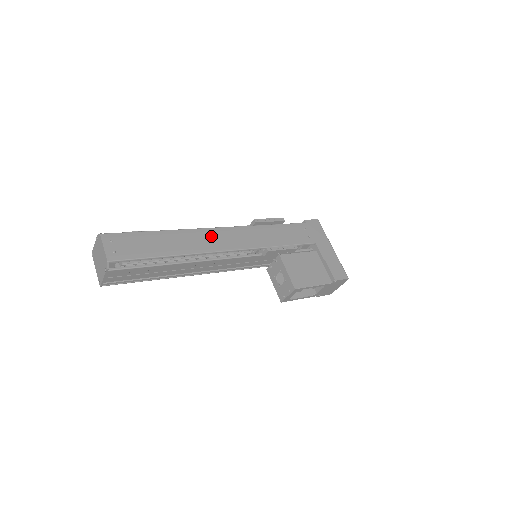
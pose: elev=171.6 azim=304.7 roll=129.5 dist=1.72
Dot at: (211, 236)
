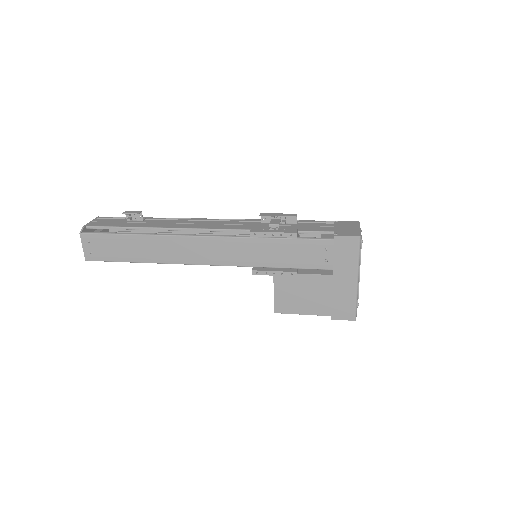
Dot at: (189, 246)
